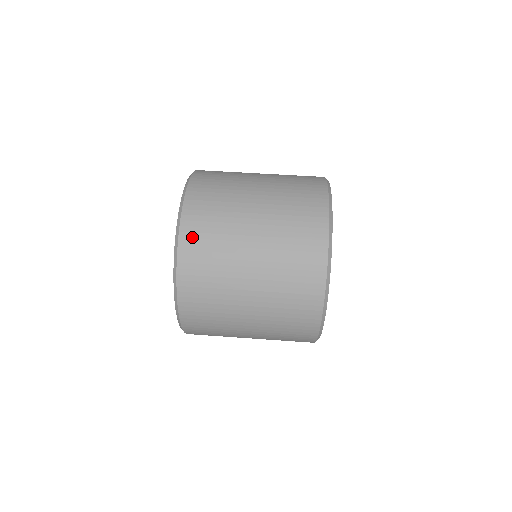
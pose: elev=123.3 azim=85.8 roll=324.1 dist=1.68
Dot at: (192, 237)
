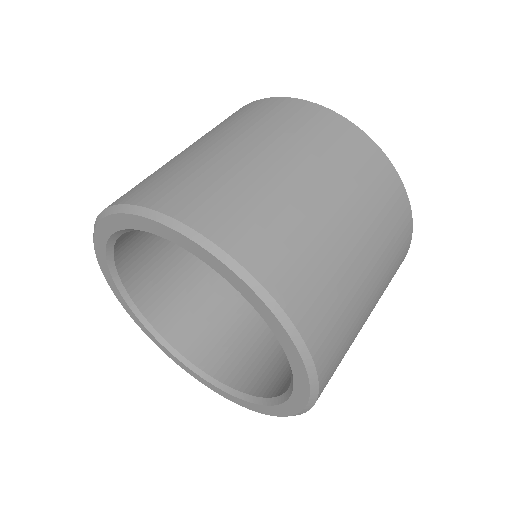
Dot at: (164, 195)
